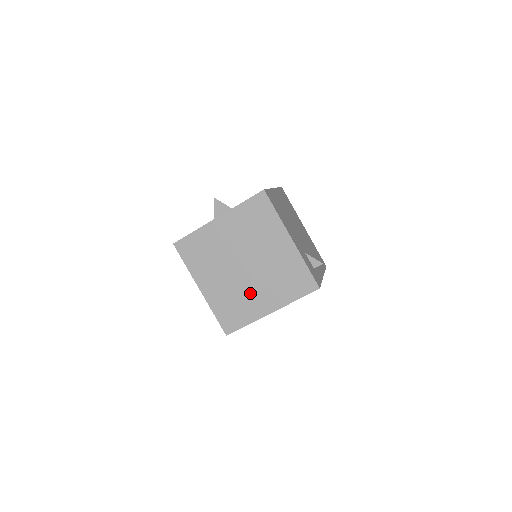
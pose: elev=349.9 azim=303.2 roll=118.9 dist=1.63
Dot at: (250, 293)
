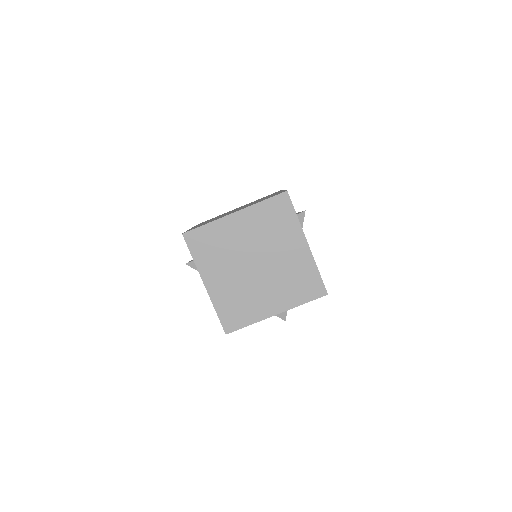
Dot at: occluded
